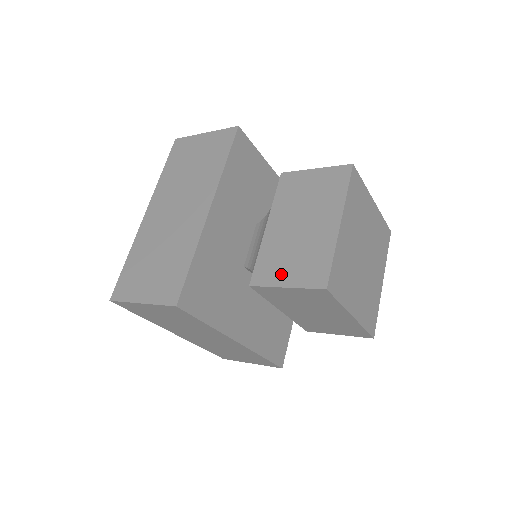
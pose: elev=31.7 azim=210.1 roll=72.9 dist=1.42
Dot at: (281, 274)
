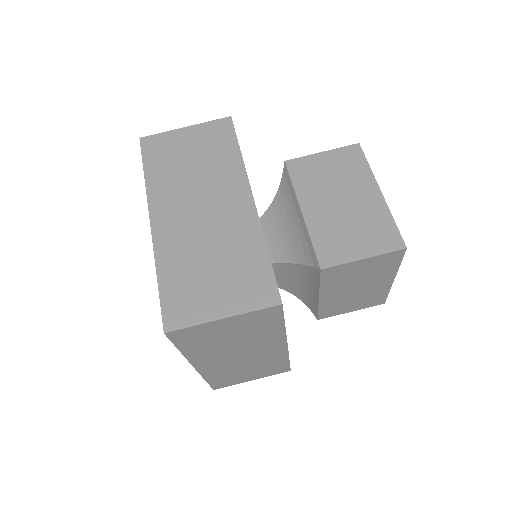
Dot at: (351, 249)
